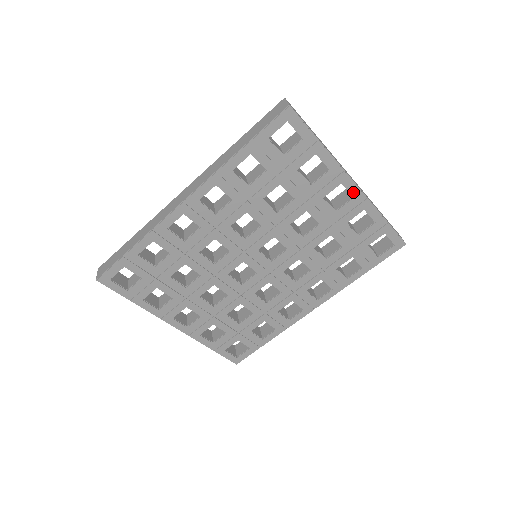
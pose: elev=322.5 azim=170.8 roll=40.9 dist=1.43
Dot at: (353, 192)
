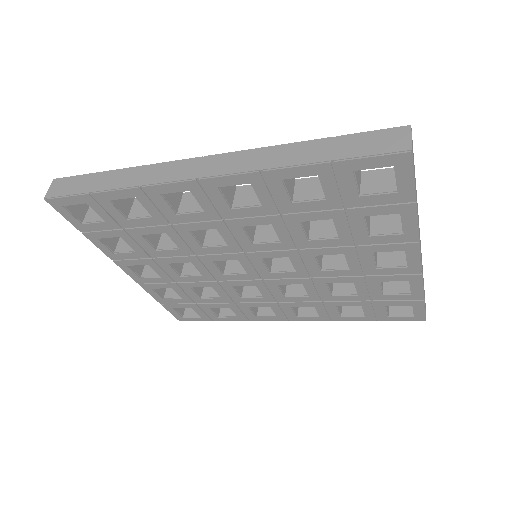
Dot at: (411, 263)
